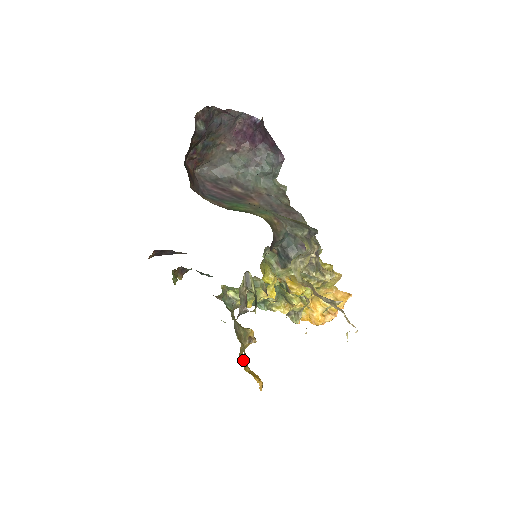
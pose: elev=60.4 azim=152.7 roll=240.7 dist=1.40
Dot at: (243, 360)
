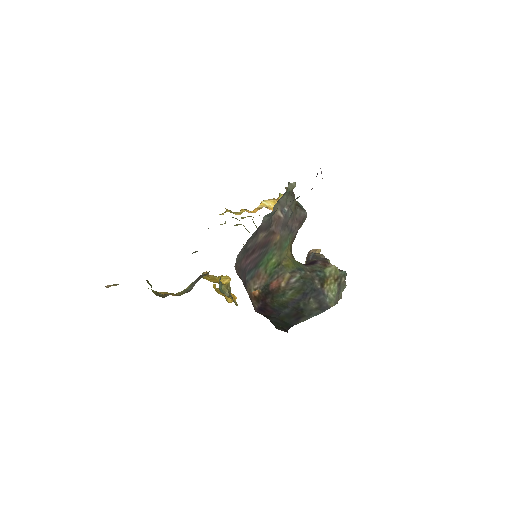
Dot at: (221, 294)
